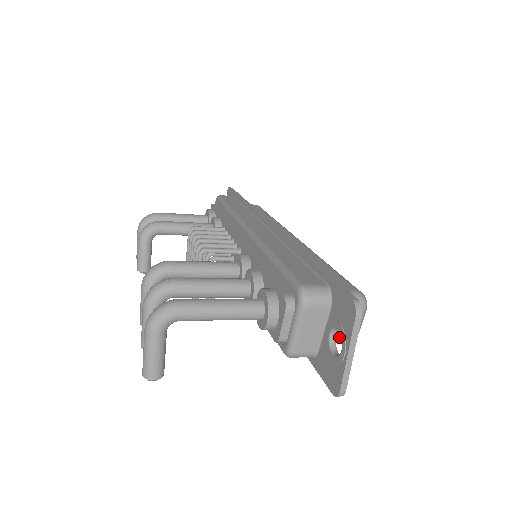
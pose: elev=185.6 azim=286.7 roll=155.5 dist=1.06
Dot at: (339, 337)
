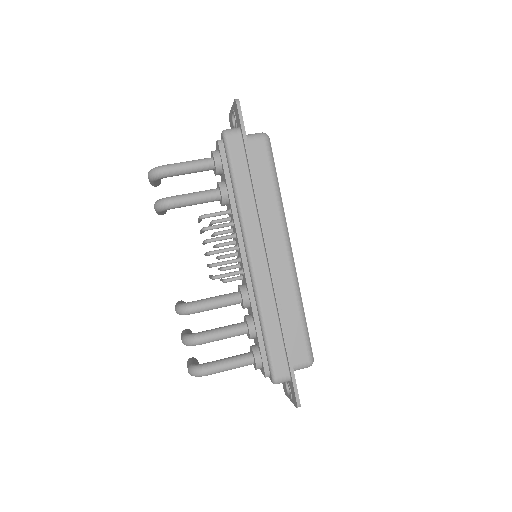
Dot at: occluded
